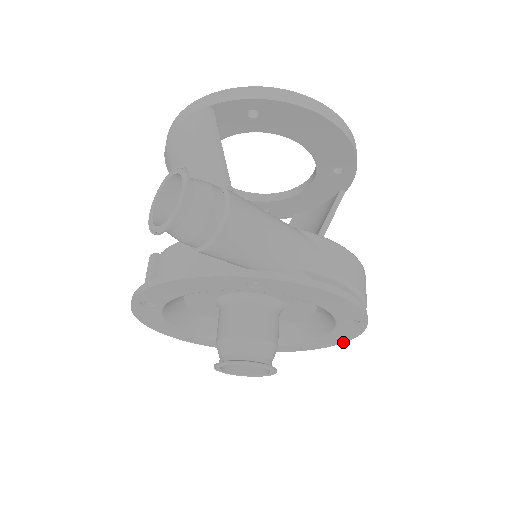
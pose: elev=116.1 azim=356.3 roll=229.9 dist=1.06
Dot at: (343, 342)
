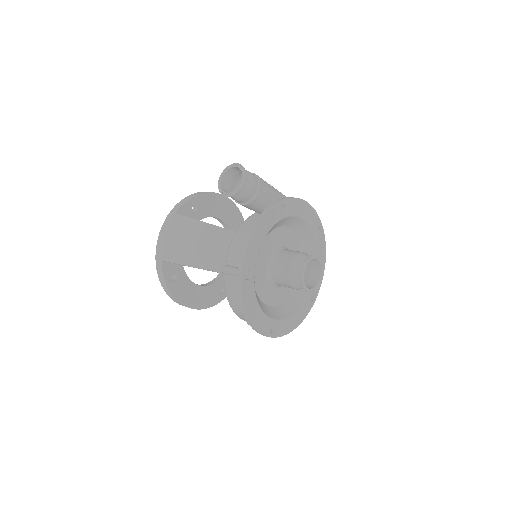
Dot at: (324, 267)
